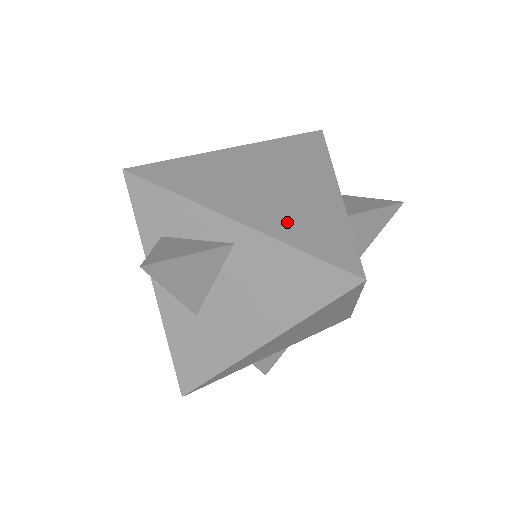
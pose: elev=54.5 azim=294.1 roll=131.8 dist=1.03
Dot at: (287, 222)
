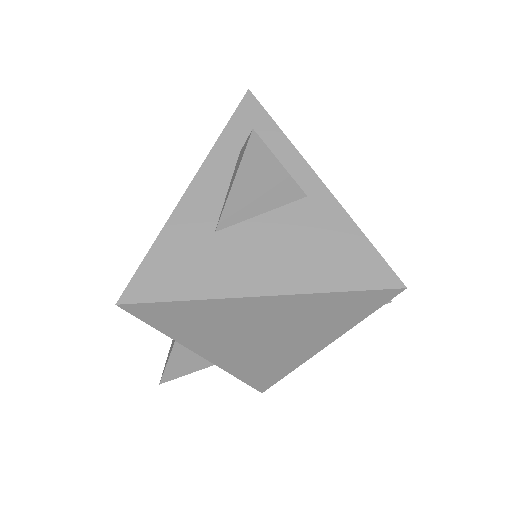
Dot at: occluded
